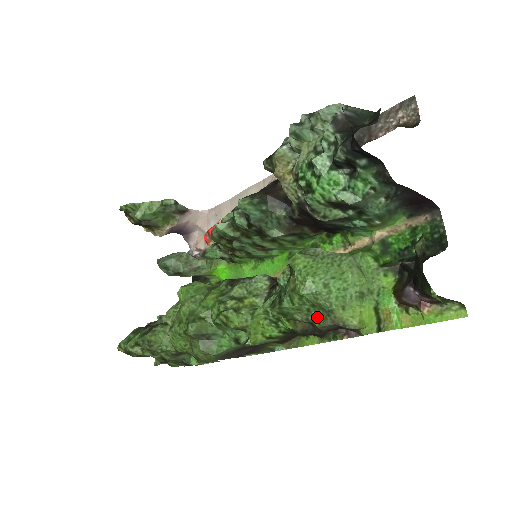
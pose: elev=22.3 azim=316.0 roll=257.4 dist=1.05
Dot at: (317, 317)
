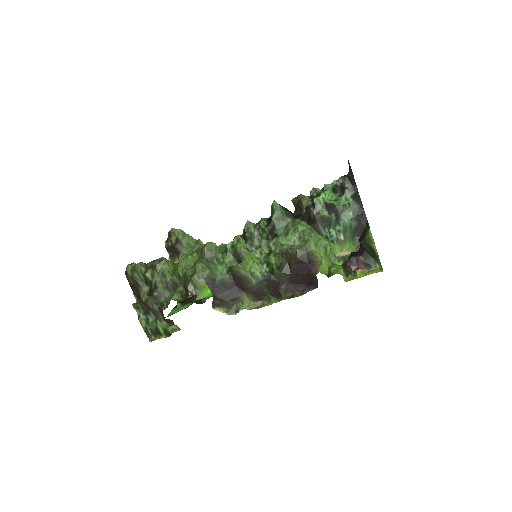
Dot at: (298, 247)
